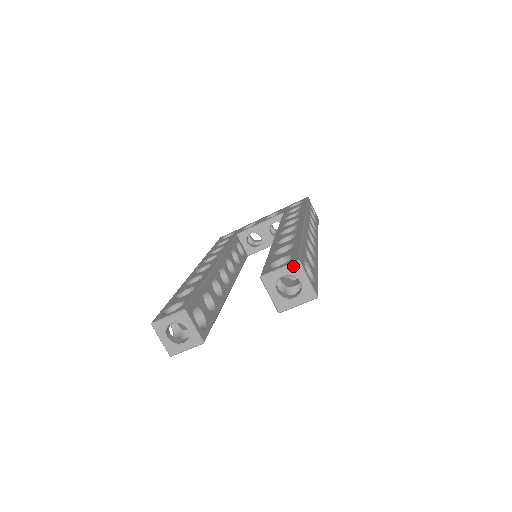
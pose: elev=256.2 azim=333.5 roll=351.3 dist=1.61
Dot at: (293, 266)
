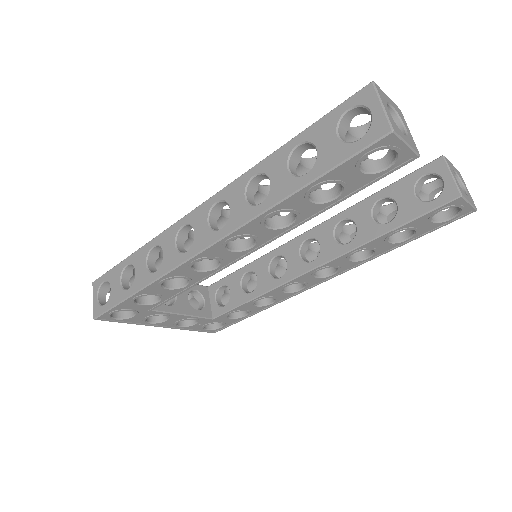
Dot at: (458, 171)
